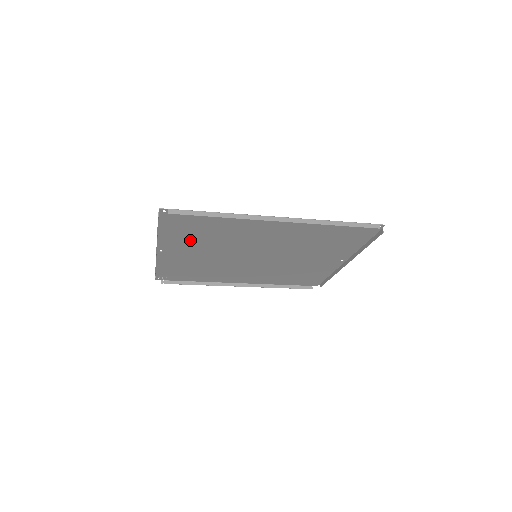
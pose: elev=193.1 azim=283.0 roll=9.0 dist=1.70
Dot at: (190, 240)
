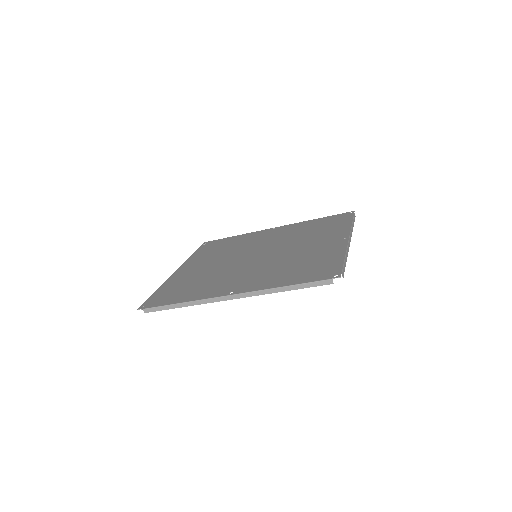
Dot at: (188, 278)
